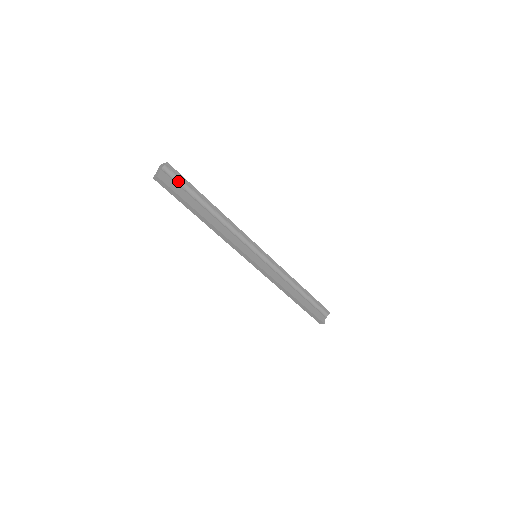
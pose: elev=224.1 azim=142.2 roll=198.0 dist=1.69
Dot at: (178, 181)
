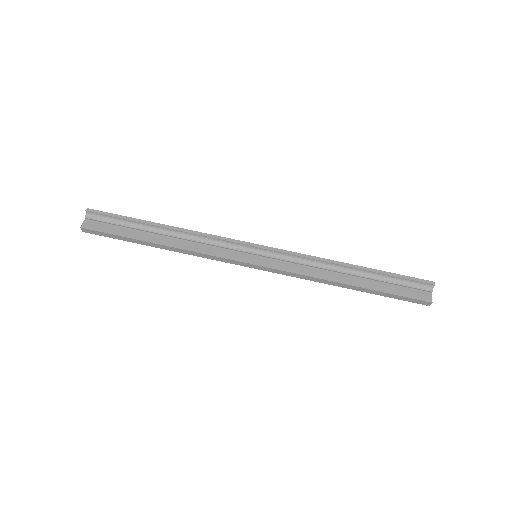
Dot at: (109, 220)
